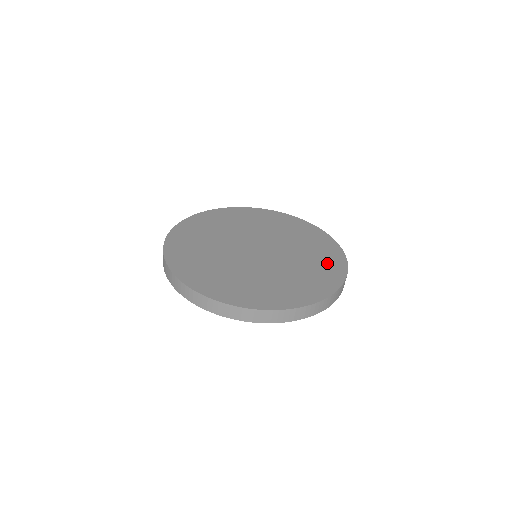
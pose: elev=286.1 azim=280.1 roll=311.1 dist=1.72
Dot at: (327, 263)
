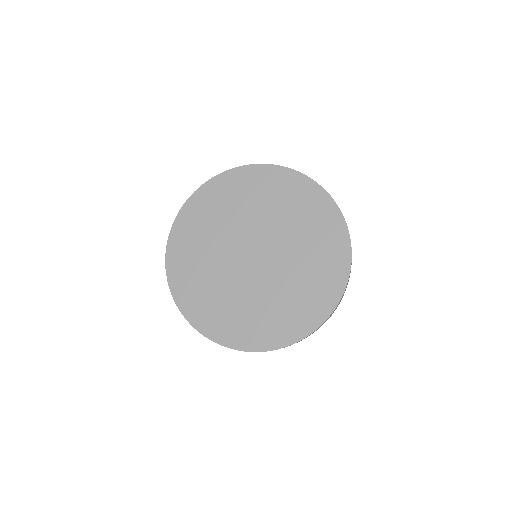
Dot at: (312, 209)
